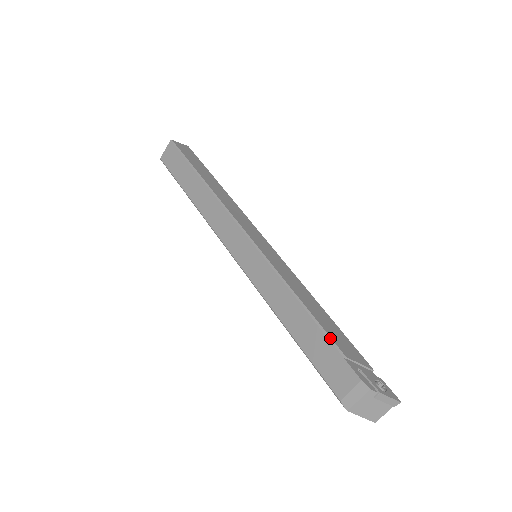
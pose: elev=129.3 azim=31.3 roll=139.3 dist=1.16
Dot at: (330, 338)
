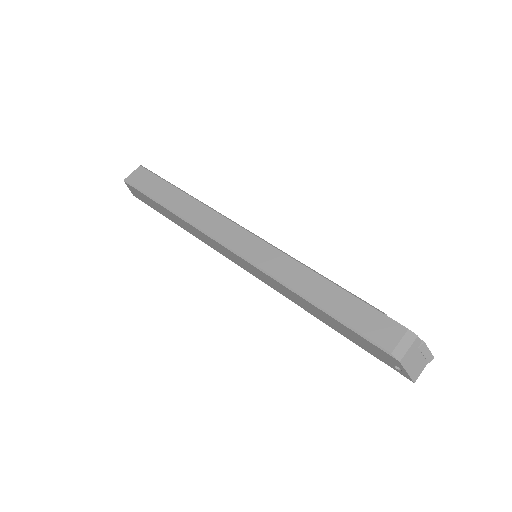
Dot at: (366, 302)
